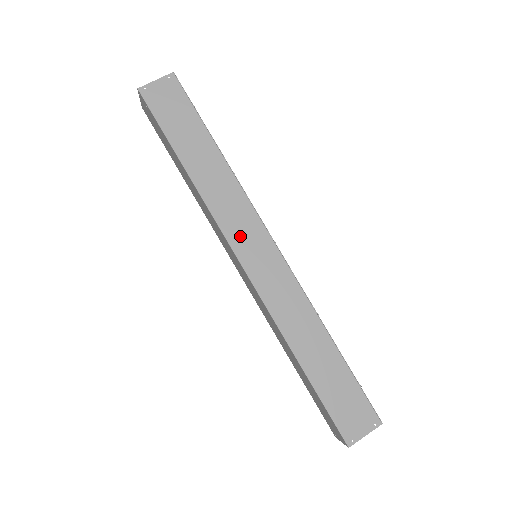
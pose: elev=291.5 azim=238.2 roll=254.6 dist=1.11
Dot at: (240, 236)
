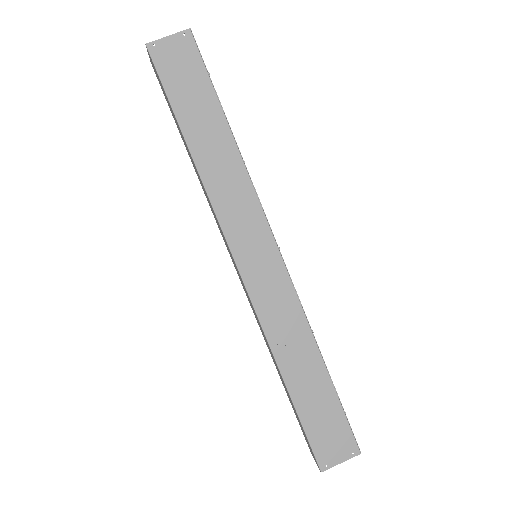
Dot at: (240, 235)
